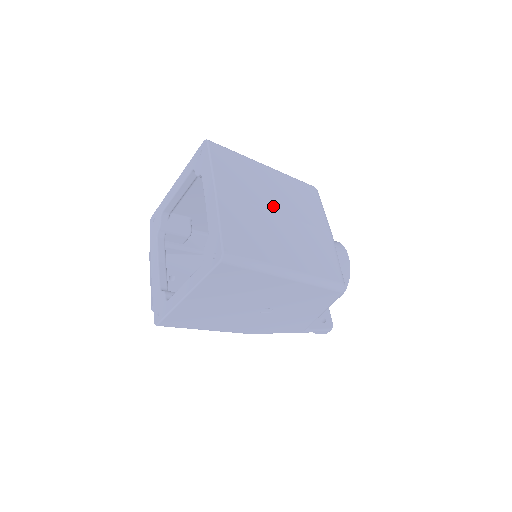
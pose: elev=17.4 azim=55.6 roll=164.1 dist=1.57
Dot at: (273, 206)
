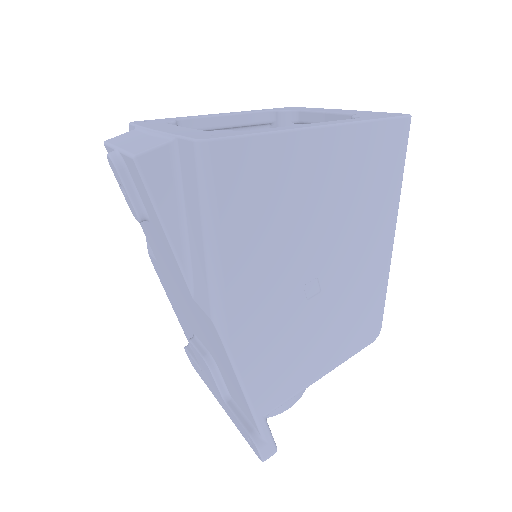
Dot at: occluded
